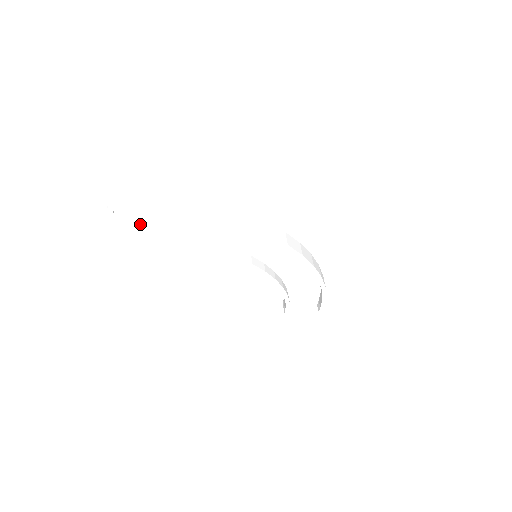
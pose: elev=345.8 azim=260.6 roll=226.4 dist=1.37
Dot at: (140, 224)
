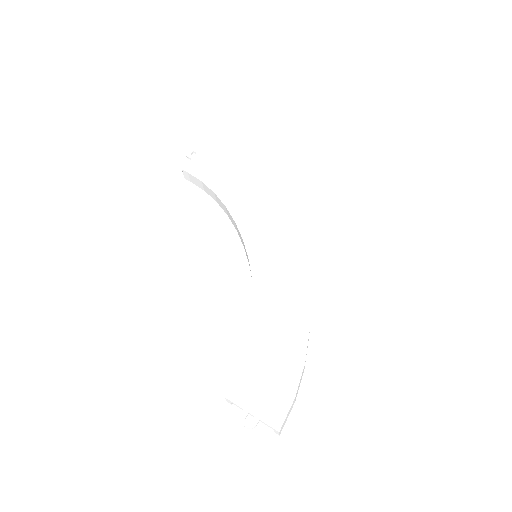
Dot at: (247, 389)
